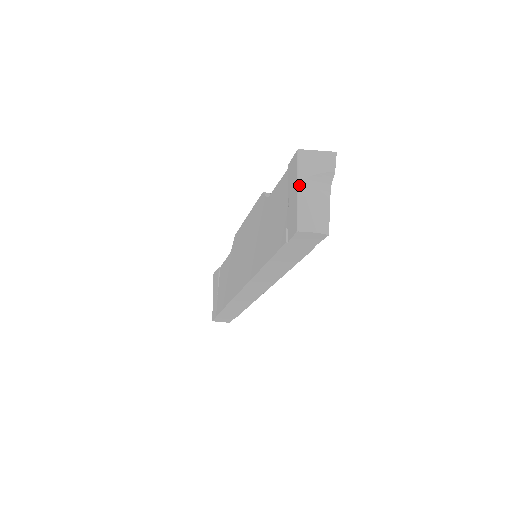
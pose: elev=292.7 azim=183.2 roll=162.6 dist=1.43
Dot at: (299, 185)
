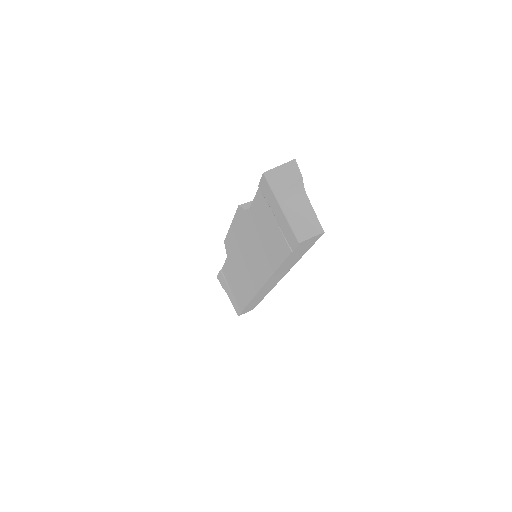
Dot at: (280, 204)
